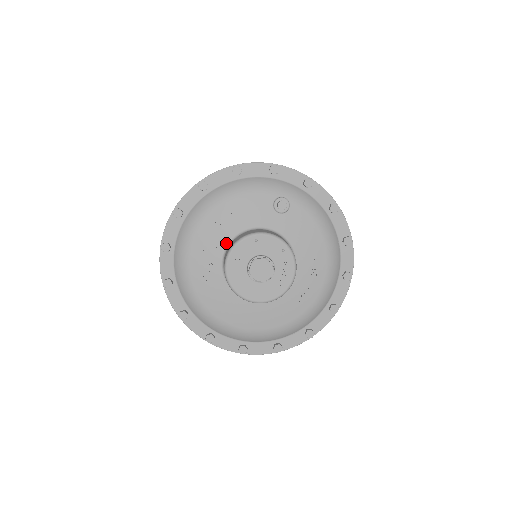
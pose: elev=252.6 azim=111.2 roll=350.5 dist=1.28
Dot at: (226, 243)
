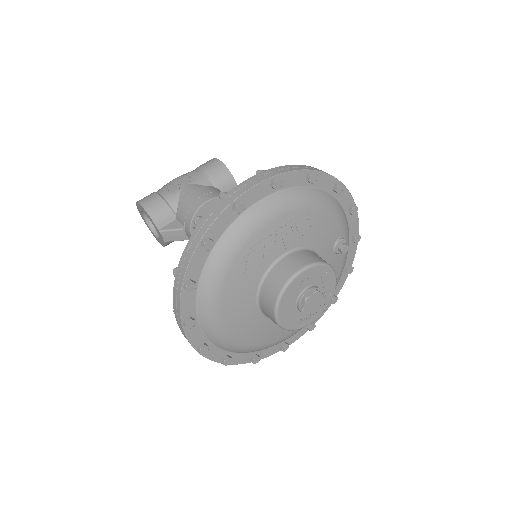
Dot at: (290, 248)
